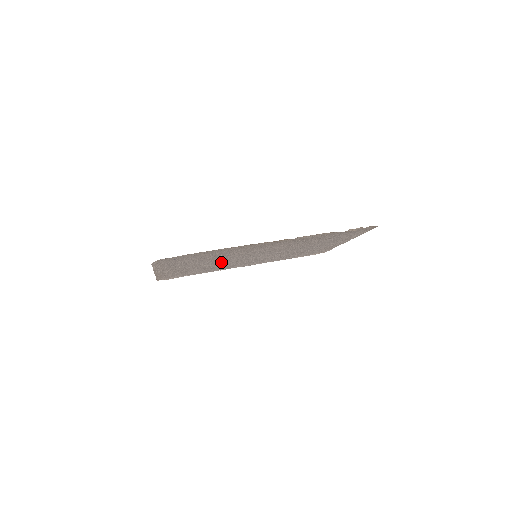
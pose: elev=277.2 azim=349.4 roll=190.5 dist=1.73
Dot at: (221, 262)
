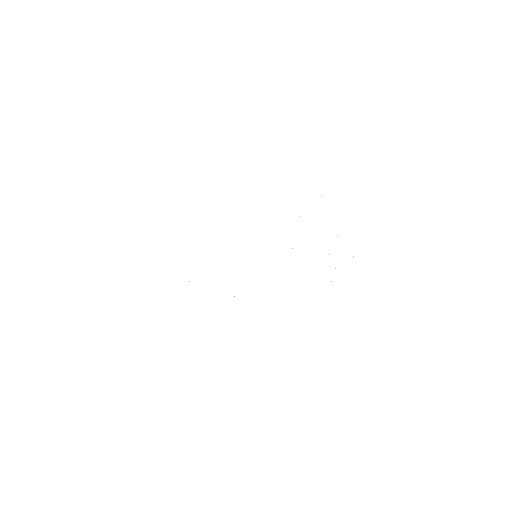
Dot at: occluded
